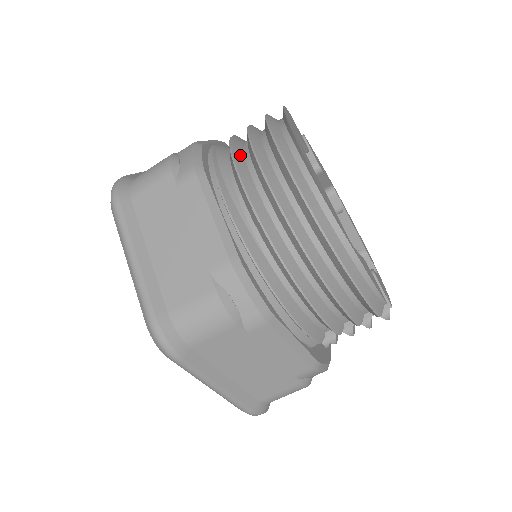
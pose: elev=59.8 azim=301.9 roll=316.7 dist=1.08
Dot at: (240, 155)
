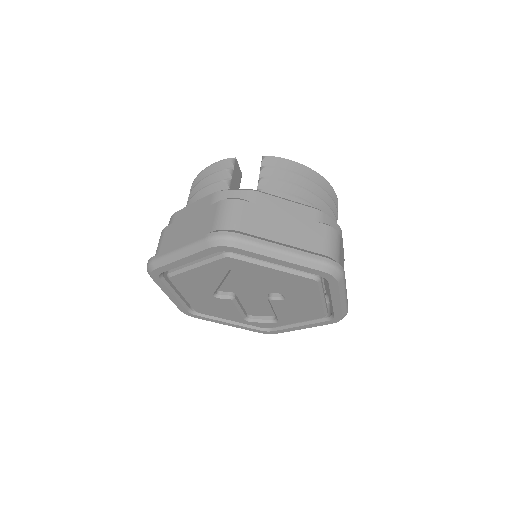
Dot at: occluded
